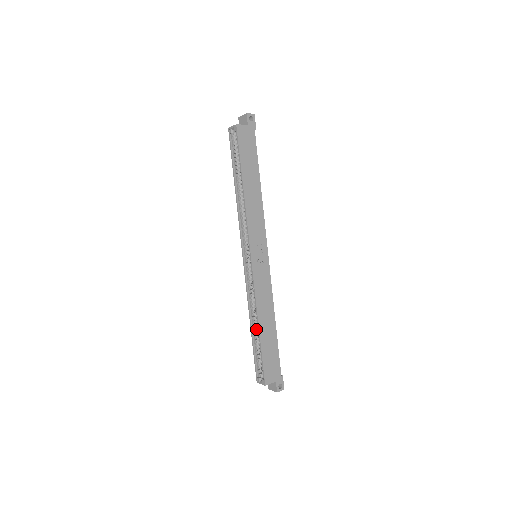
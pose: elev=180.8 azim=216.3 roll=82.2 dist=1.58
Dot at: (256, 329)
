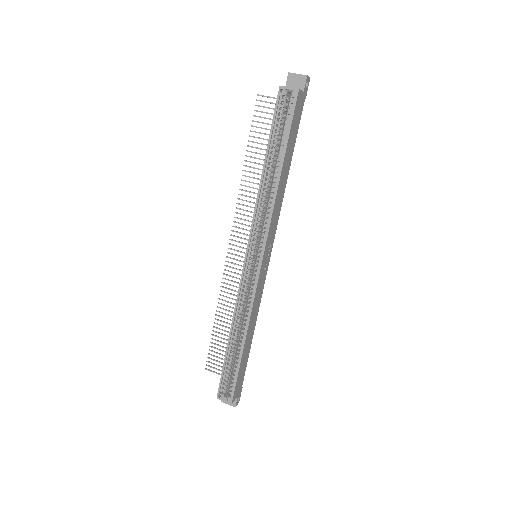
Dot at: (235, 341)
